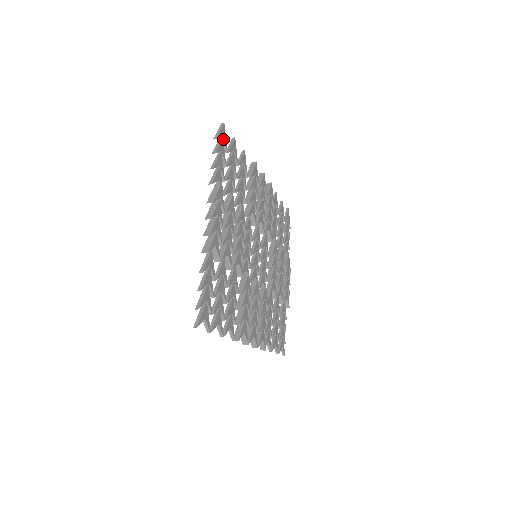
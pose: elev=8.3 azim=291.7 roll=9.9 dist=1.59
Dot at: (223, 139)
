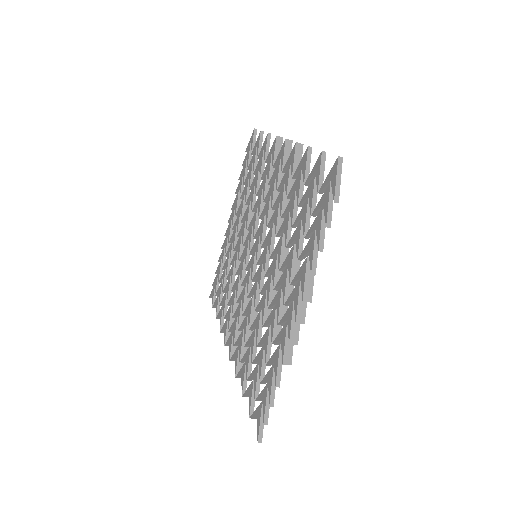
Dot at: (332, 184)
